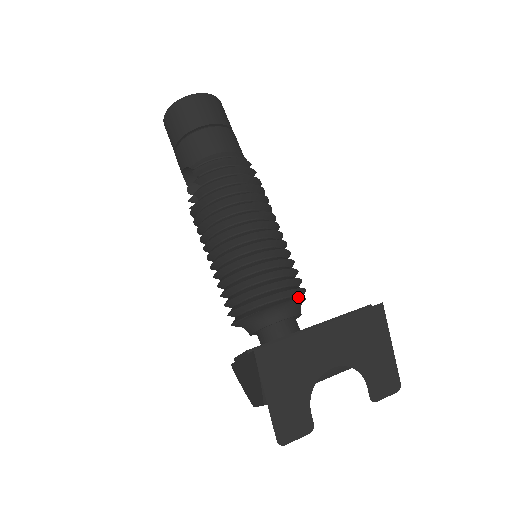
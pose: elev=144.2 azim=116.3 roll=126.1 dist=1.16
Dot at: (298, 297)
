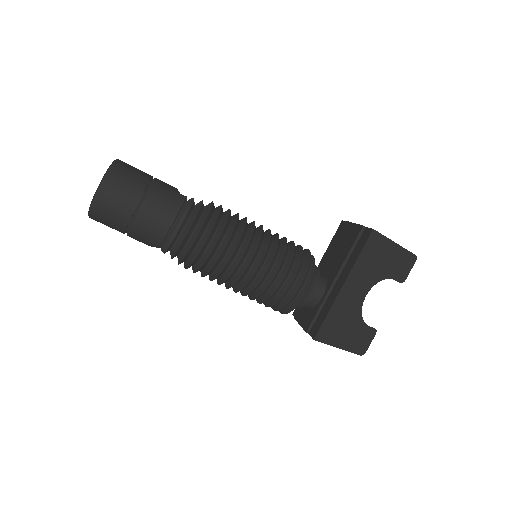
Dot at: (312, 274)
